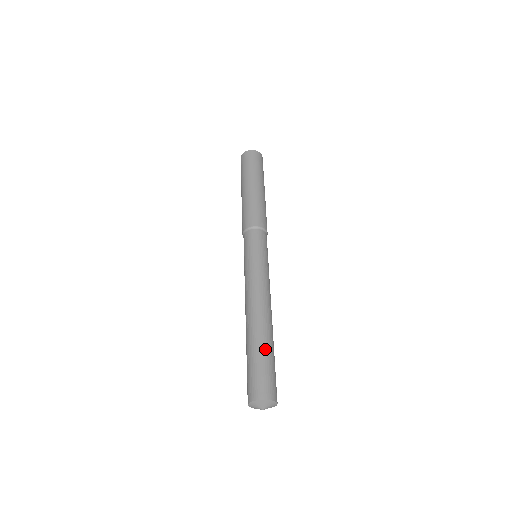
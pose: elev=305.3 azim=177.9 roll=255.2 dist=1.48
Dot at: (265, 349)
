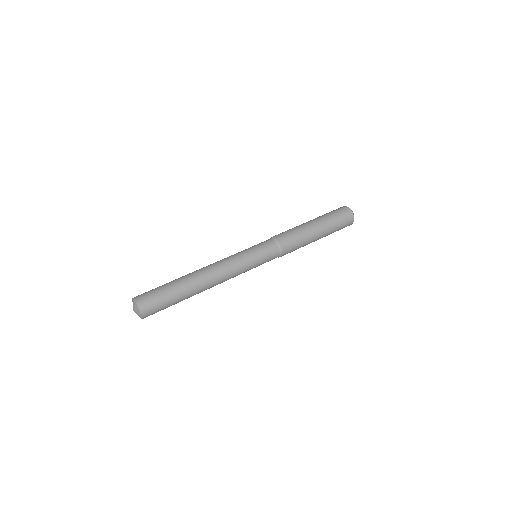
Dot at: (174, 285)
